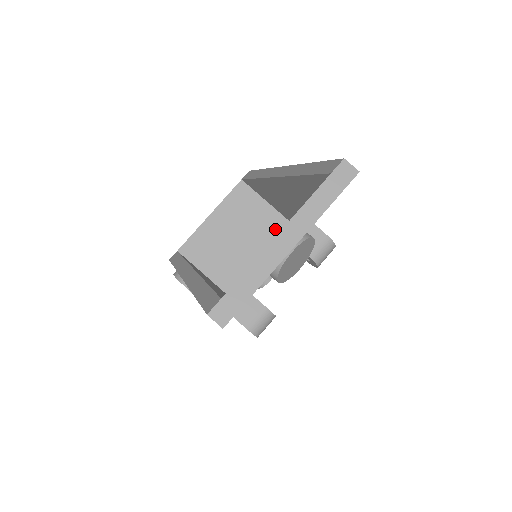
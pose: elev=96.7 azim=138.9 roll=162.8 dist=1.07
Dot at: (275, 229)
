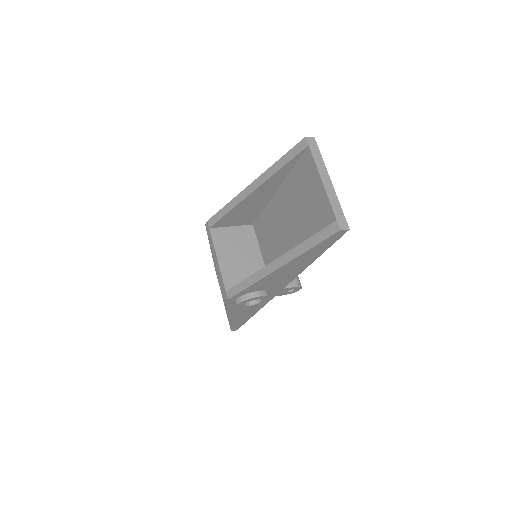
Dot at: (249, 234)
